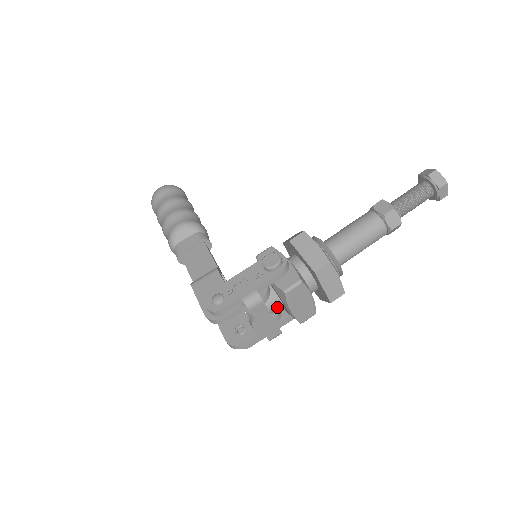
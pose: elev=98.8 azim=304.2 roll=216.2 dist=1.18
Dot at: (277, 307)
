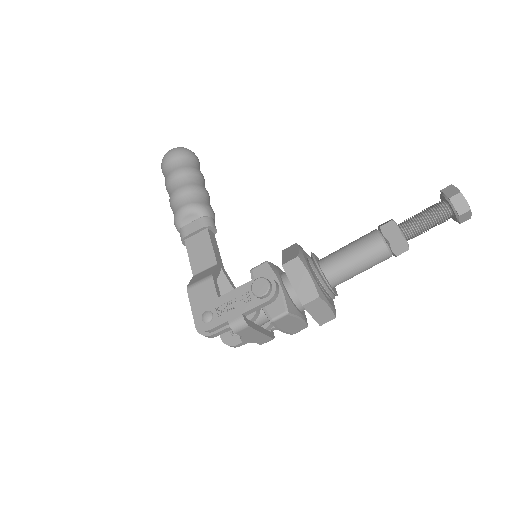
Dot at: (268, 321)
